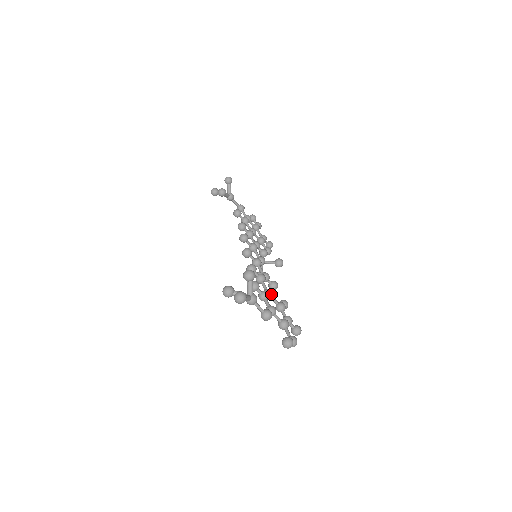
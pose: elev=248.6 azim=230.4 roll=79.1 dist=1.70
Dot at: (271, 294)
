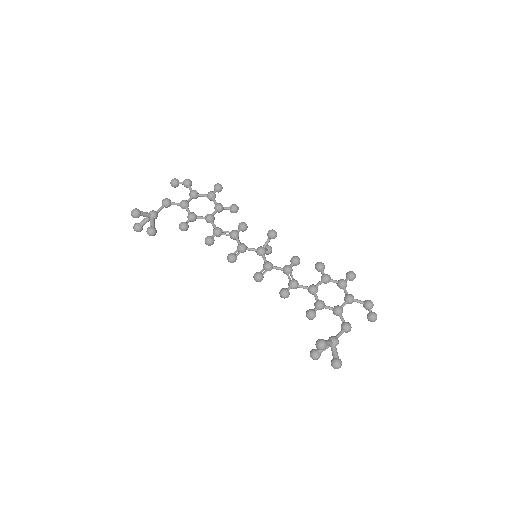
Dot at: (317, 290)
